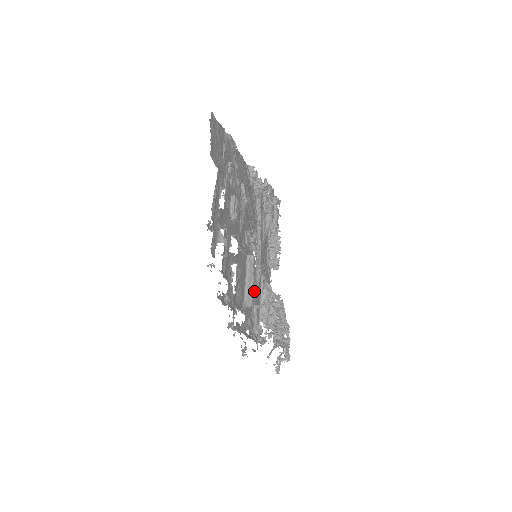
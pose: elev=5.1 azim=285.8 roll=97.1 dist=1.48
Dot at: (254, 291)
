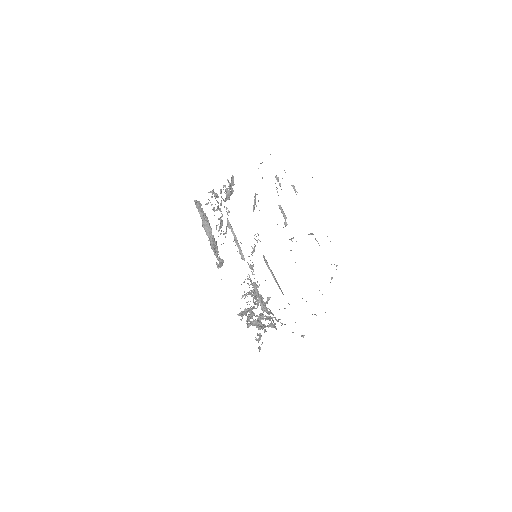
Dot at: occluded
